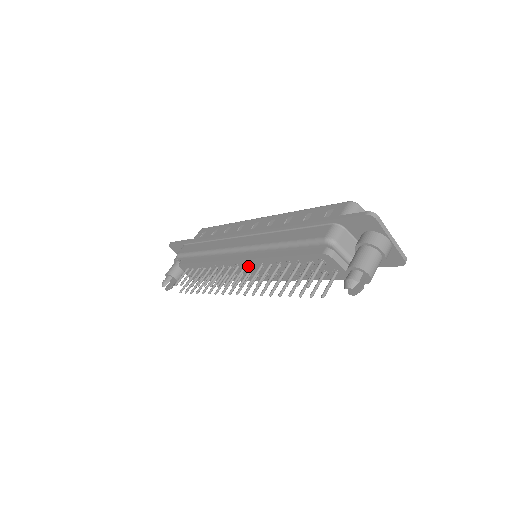
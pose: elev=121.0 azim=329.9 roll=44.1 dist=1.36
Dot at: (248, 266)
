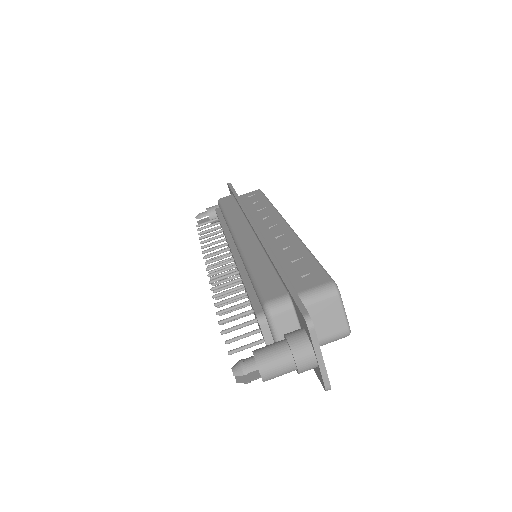
Dot at: occluded
